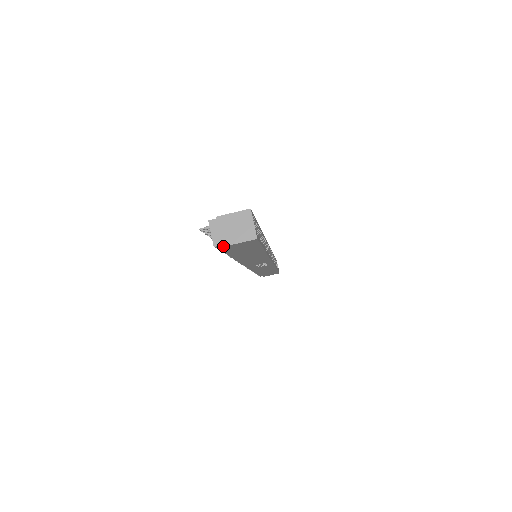
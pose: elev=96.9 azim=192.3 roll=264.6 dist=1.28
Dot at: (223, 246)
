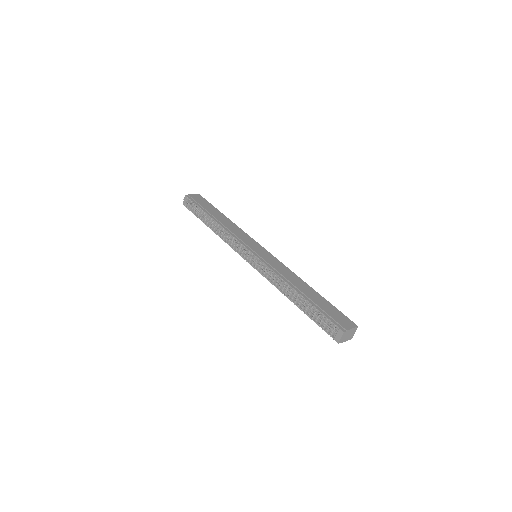
Dot at: occluded
